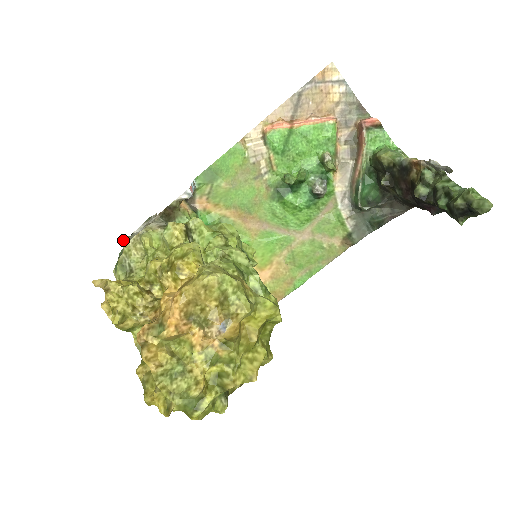
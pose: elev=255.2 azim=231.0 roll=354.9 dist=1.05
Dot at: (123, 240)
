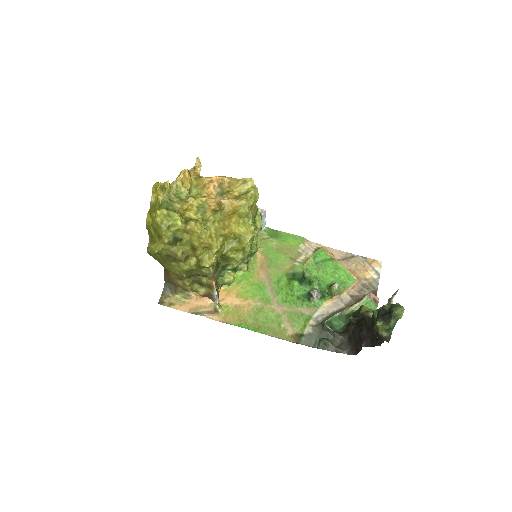
Dot at: occluded
